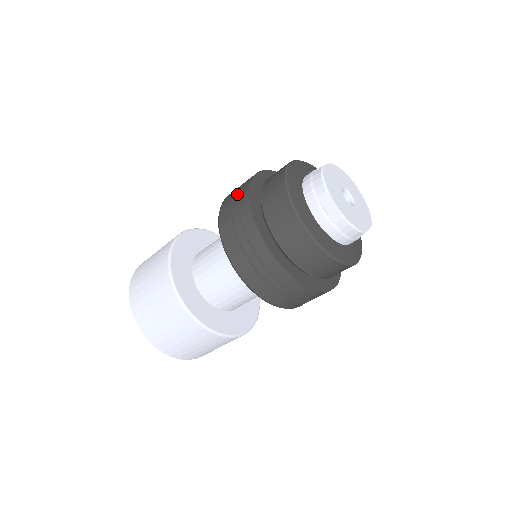
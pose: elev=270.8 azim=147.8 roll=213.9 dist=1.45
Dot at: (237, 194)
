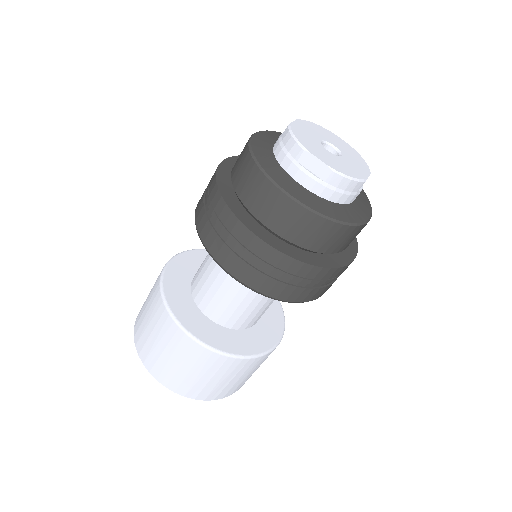
Dot at: (206, 194)
